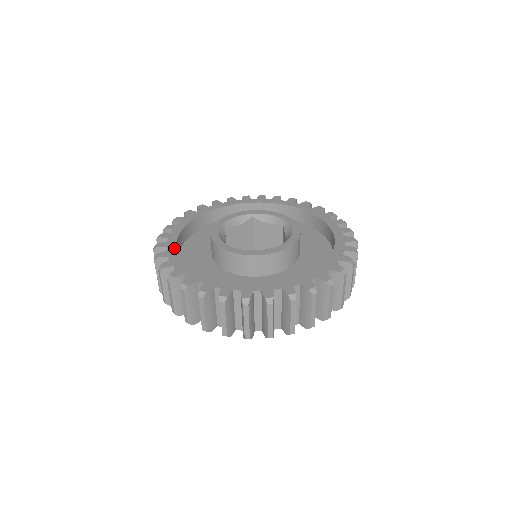
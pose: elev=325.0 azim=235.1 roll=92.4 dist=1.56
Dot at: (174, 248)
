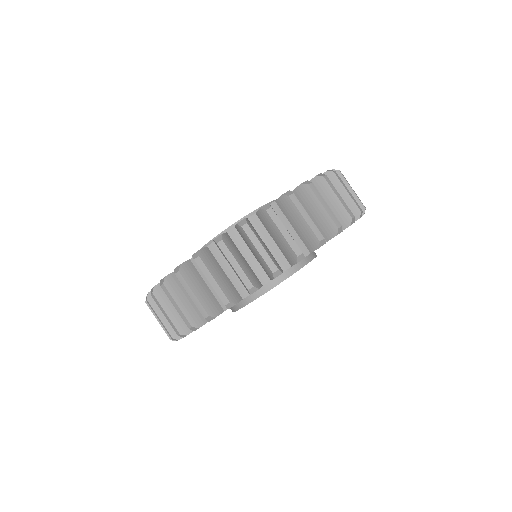
Dot at: occluded
